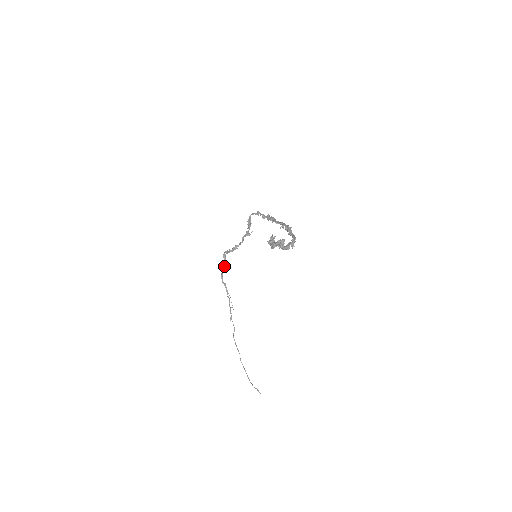
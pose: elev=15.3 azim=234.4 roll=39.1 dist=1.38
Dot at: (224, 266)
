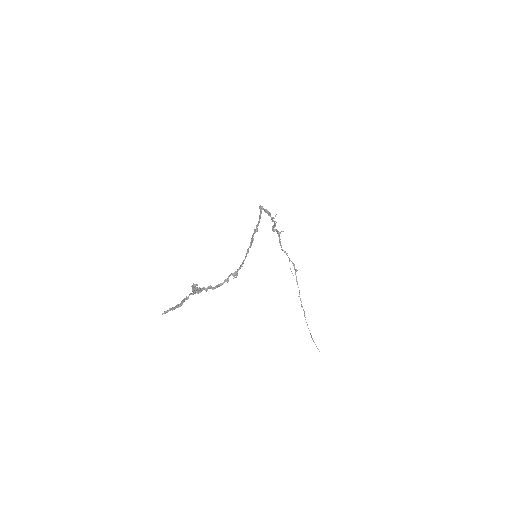
Dot at: occluded
